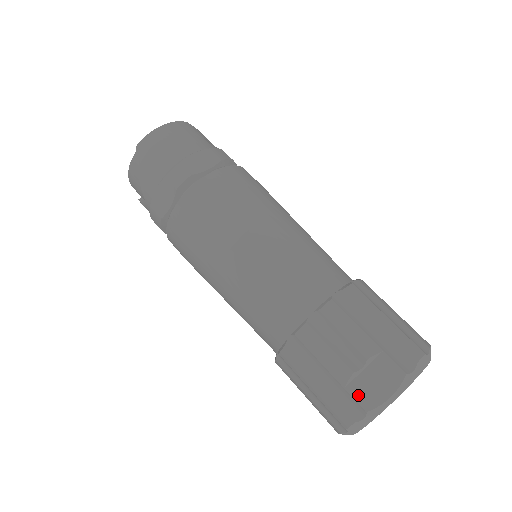
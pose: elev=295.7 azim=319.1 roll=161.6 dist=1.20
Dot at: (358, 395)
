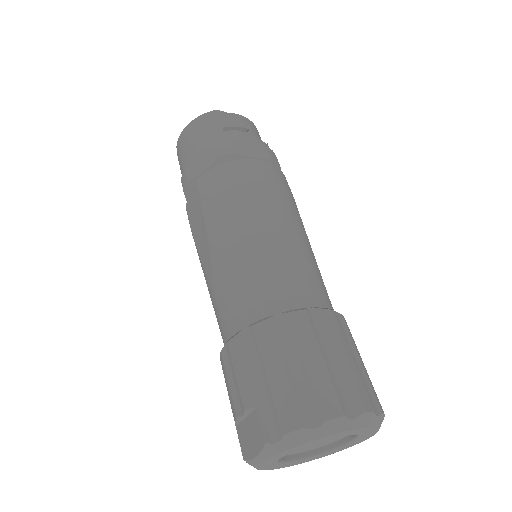
Dot at: (241, 439)
